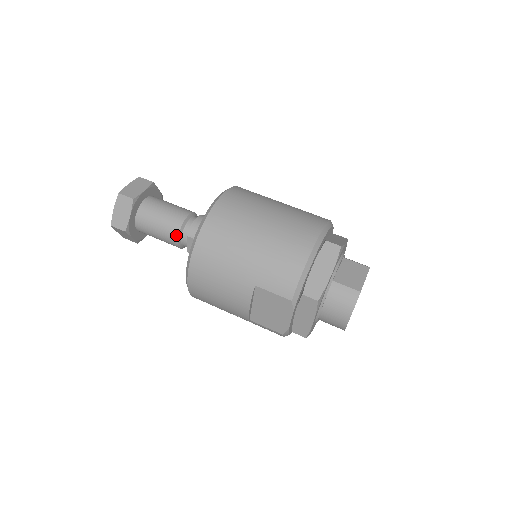
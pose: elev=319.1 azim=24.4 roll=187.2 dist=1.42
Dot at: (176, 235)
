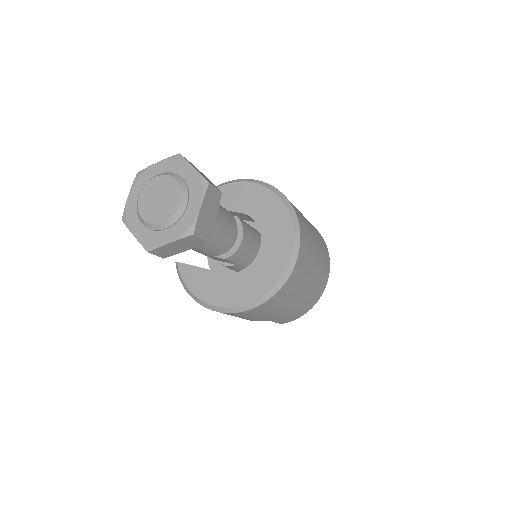
Dot at: (214, 256)
